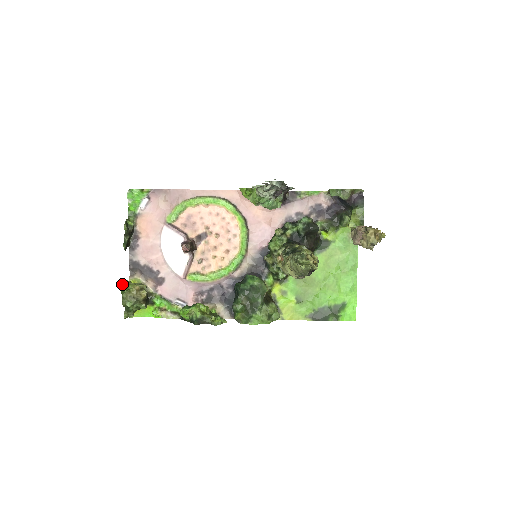
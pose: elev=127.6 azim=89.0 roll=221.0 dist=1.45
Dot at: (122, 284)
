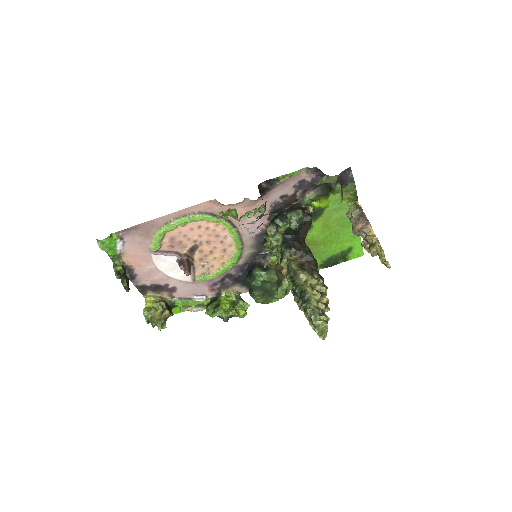
Dot at: (145, 317)
